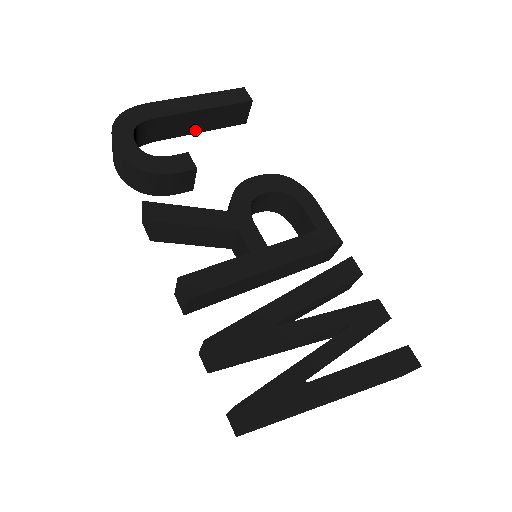
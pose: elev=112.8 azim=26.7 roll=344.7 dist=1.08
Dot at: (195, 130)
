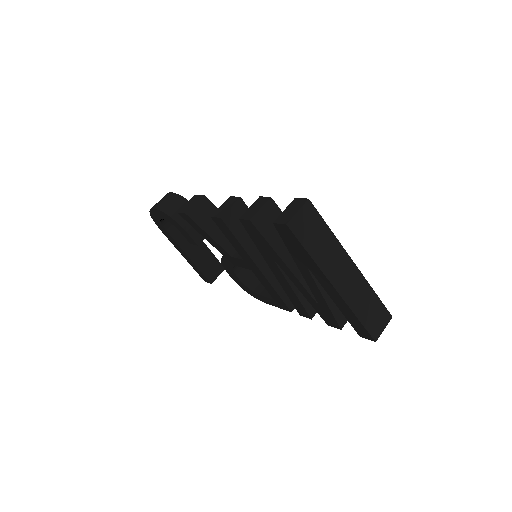
Dot at: (189, 253)
